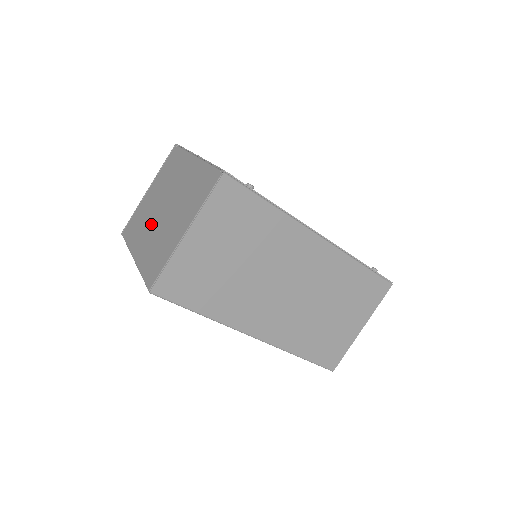
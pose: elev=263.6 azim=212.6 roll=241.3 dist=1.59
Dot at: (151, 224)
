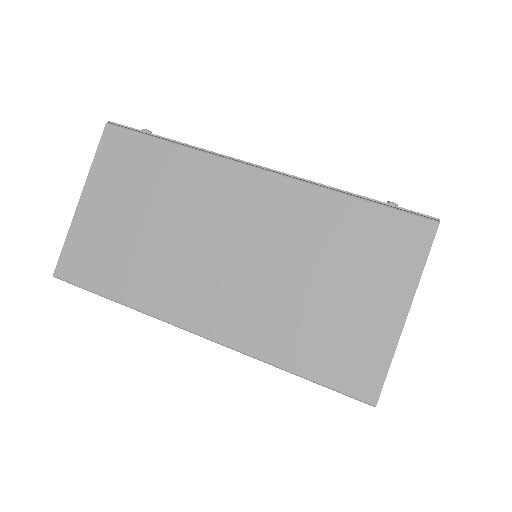
Dot at: occluded
